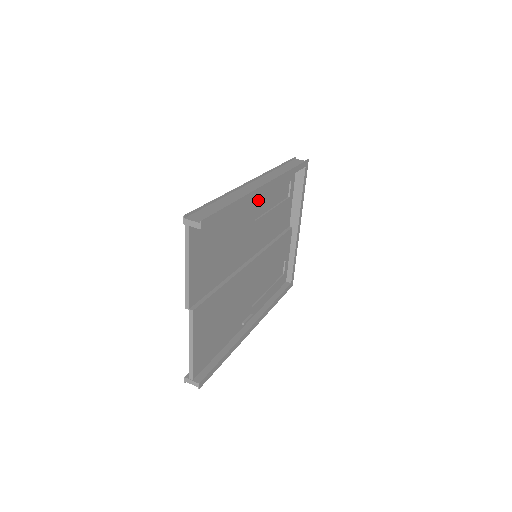
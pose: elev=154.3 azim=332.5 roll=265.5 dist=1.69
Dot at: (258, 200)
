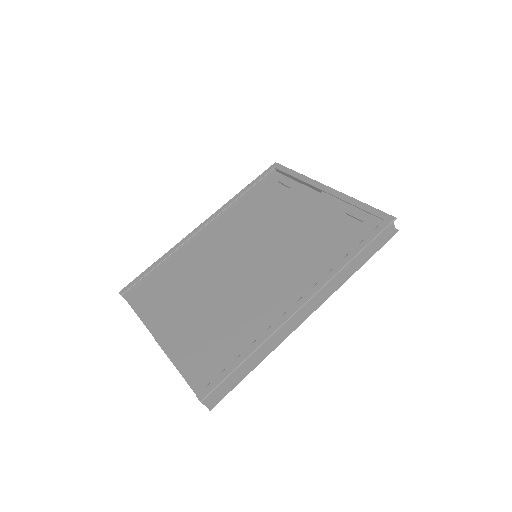
Dot at: (297, 286)
